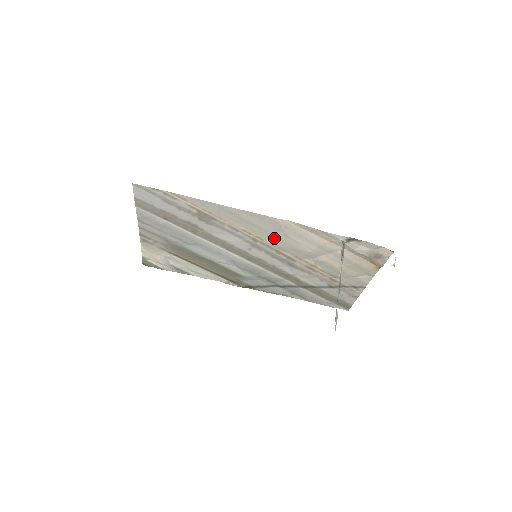
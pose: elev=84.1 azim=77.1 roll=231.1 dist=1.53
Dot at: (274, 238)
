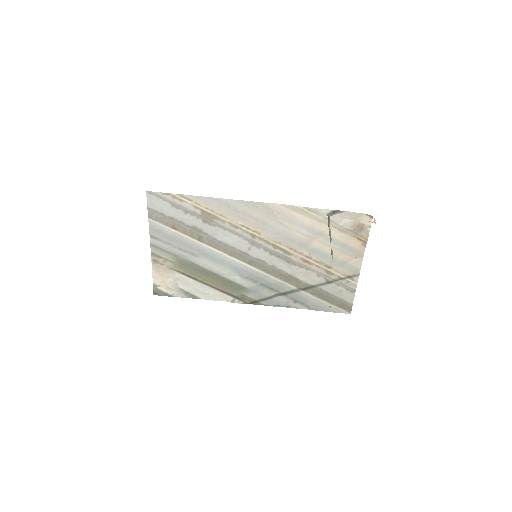
Dot at: (269, 229)
